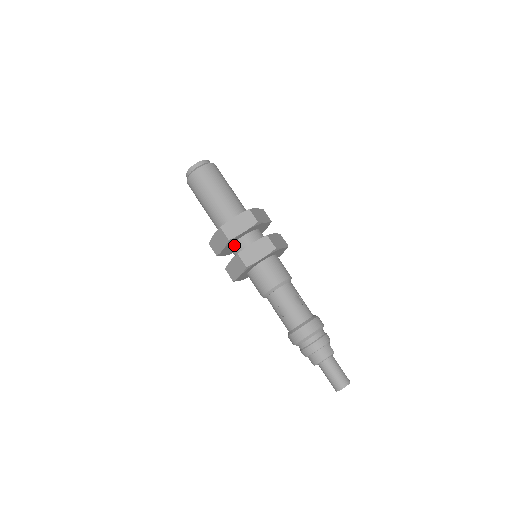
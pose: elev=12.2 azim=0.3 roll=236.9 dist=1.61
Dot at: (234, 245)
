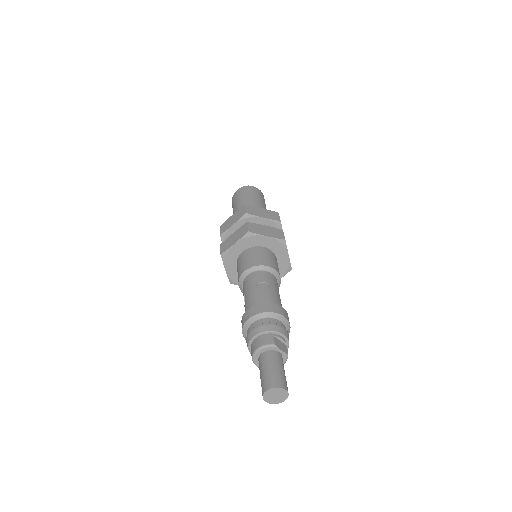
Dot at: occluded
